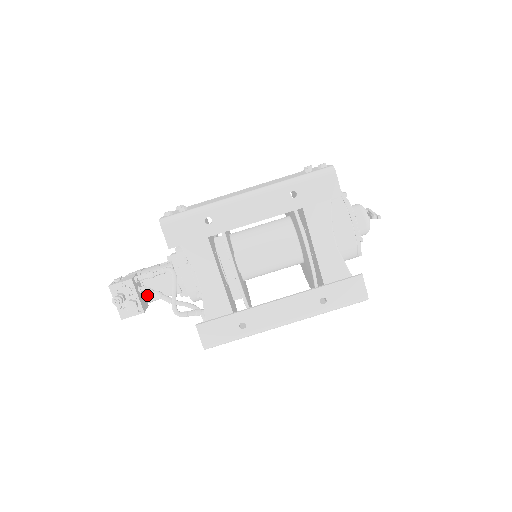
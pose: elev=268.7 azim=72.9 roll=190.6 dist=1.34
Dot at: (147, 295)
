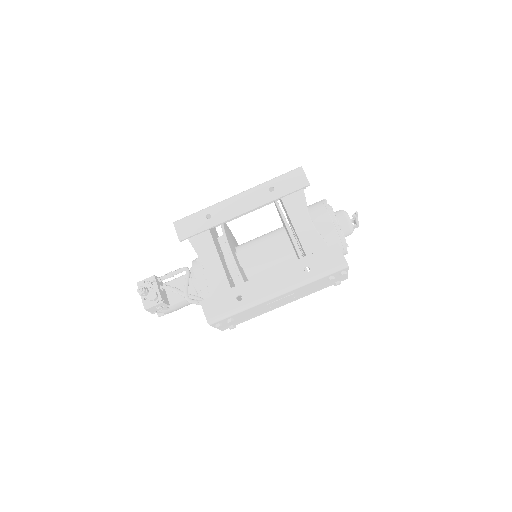
Dot at: (169, 298)
